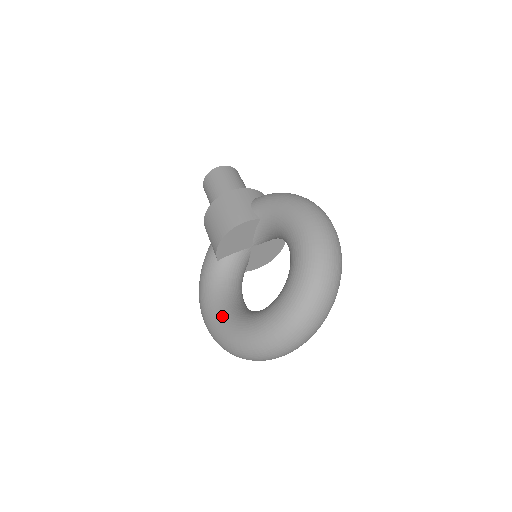
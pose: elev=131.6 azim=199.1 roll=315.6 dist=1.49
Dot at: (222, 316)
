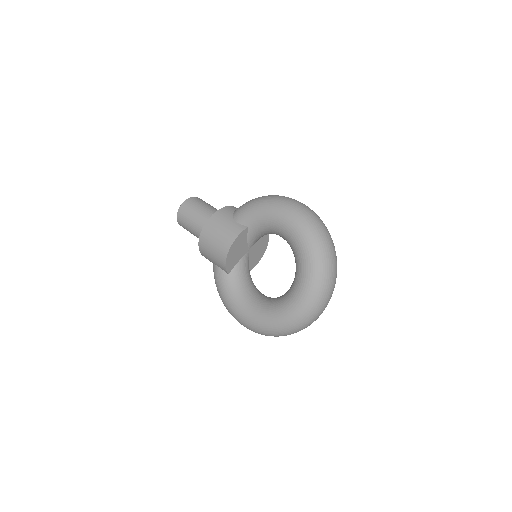
Dot at: (258, 313)
